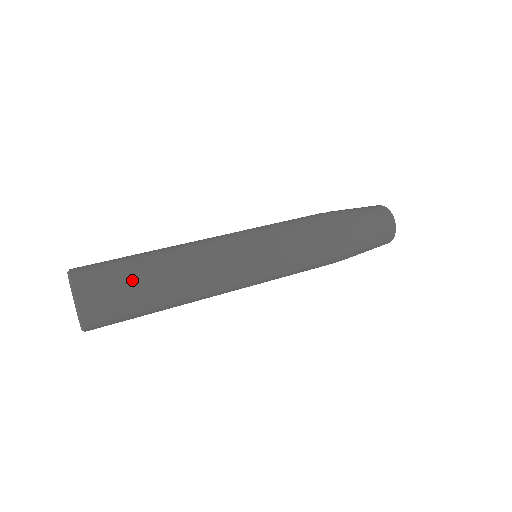
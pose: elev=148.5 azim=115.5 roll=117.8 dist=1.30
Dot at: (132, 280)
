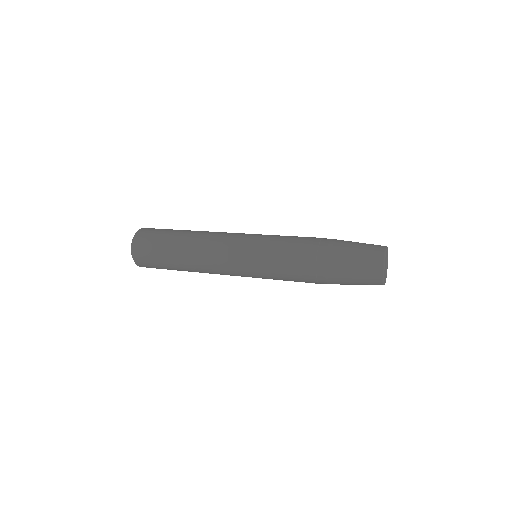
Dot at: (162, 239)
